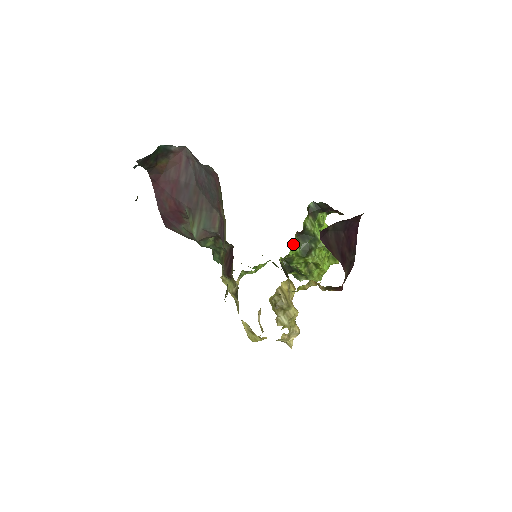
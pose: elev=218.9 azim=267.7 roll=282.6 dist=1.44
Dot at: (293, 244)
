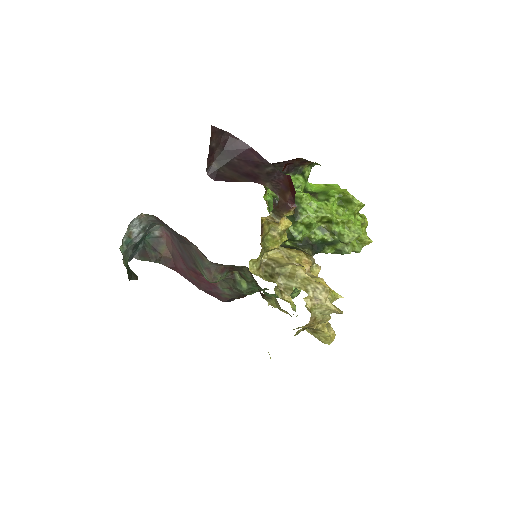
Dot at: occluded
